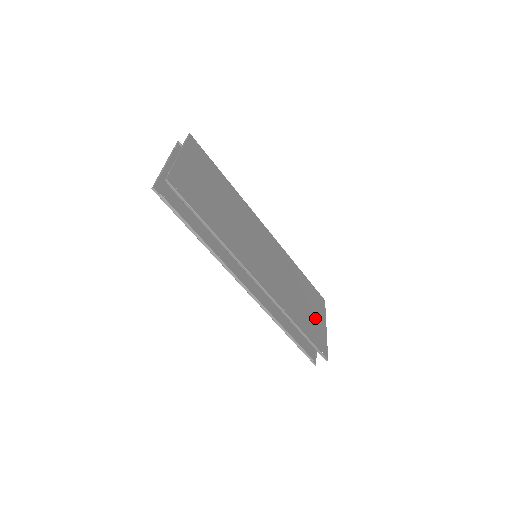
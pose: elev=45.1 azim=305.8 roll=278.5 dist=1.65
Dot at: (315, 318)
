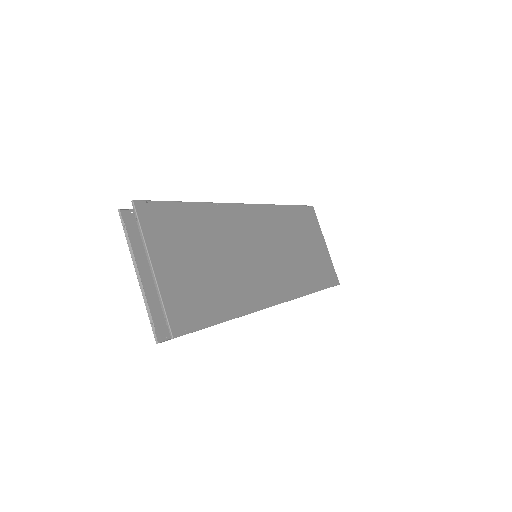
Dot at: (317, 250)
